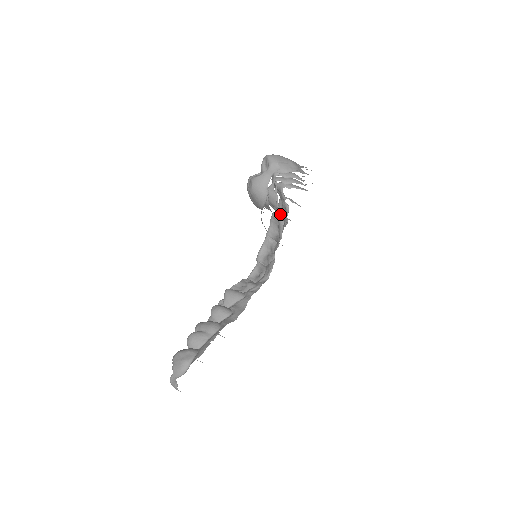
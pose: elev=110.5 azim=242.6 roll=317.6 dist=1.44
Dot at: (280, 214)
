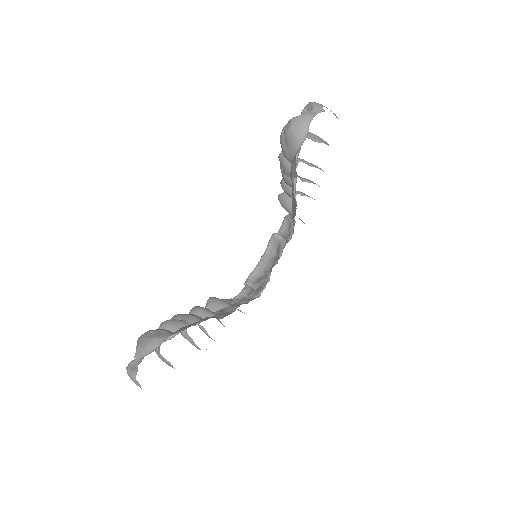
Dot at: (291, 214)
